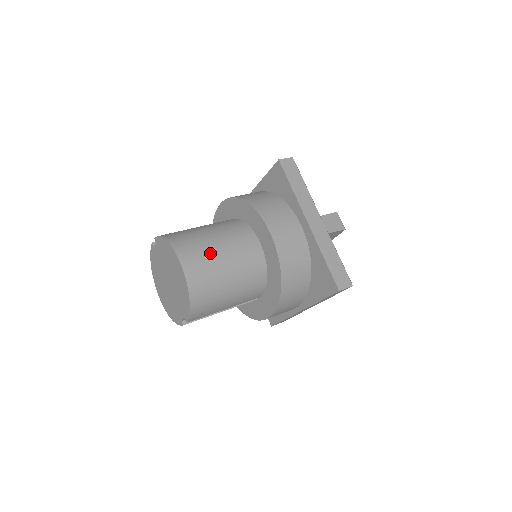
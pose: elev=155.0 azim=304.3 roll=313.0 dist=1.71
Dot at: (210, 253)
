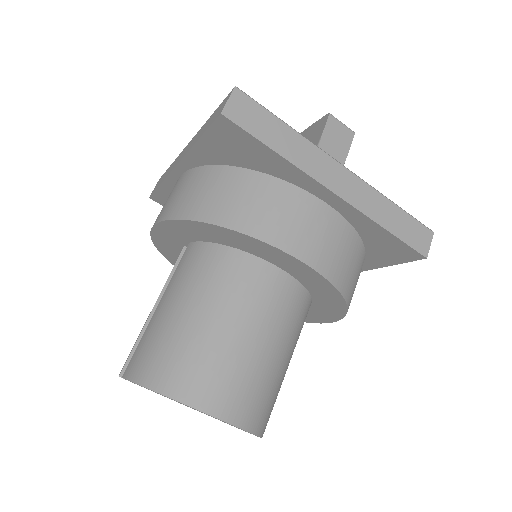
Dot at: (236, 357)
